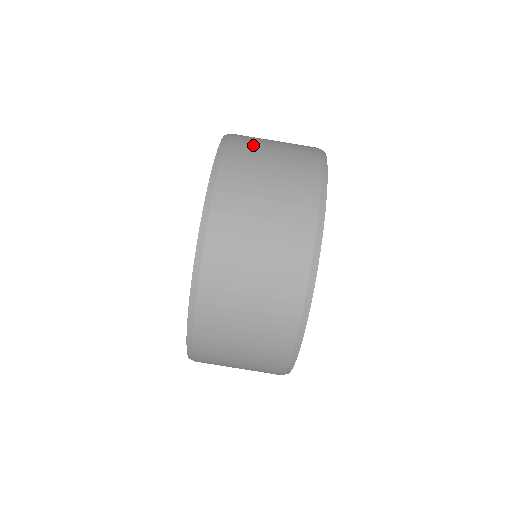
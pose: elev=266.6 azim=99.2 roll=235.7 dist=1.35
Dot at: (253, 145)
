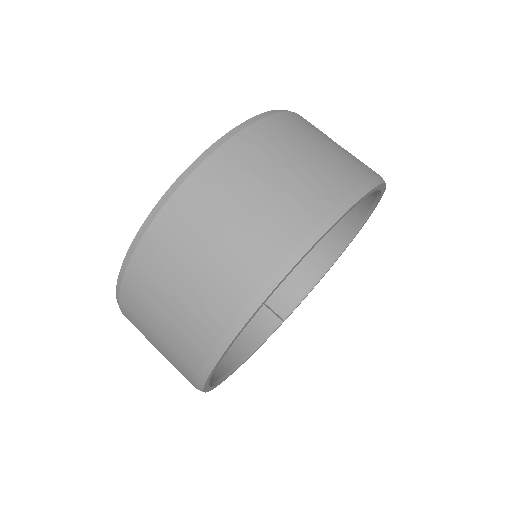
Dot at: (292, 135)
